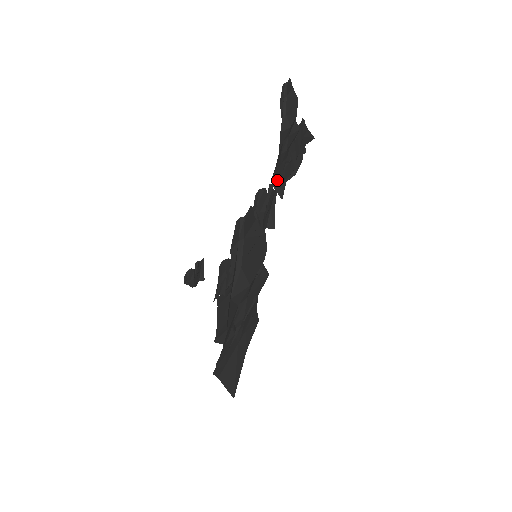
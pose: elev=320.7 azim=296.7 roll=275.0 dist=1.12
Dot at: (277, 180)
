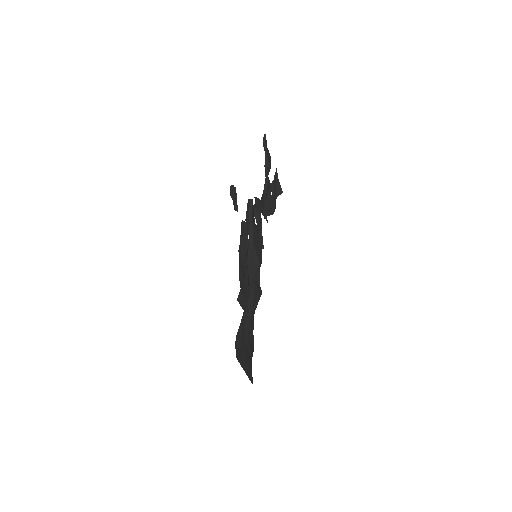
Dot at: (262, 210)
